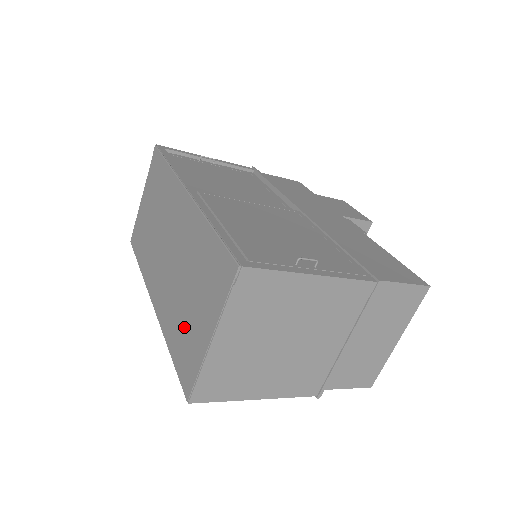
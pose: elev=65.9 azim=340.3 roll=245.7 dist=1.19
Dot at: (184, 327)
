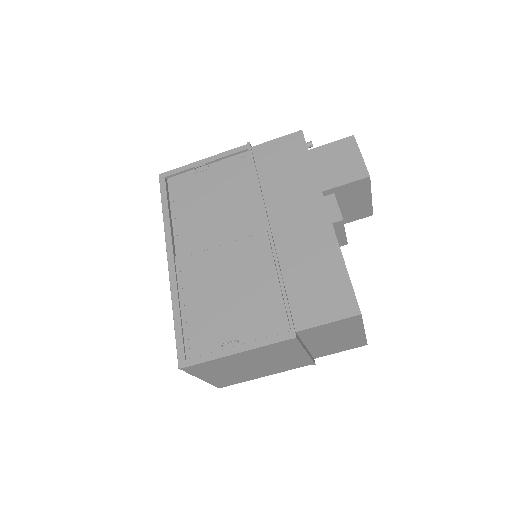
Dot at: occluded
